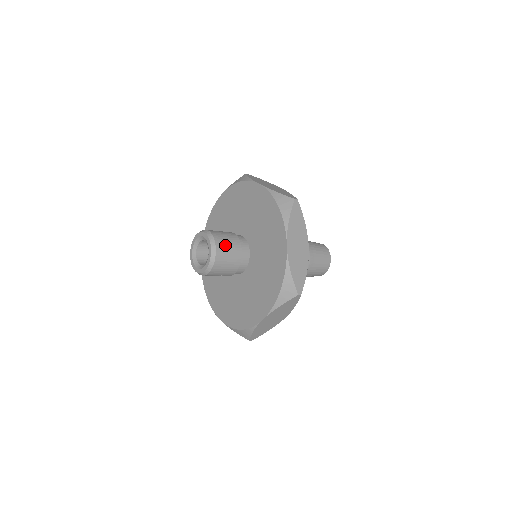
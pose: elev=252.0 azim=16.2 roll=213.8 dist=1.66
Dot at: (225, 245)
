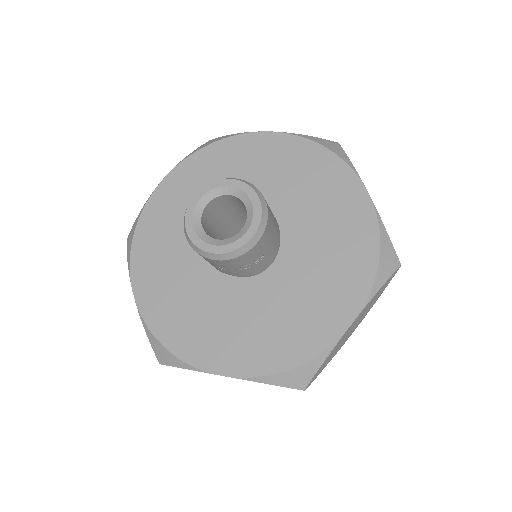
Dot at: occluded
